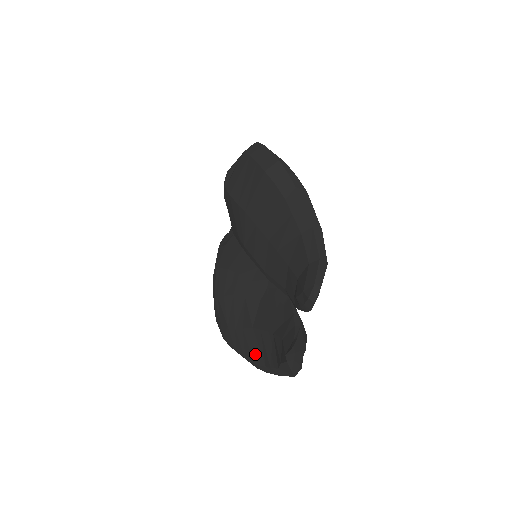
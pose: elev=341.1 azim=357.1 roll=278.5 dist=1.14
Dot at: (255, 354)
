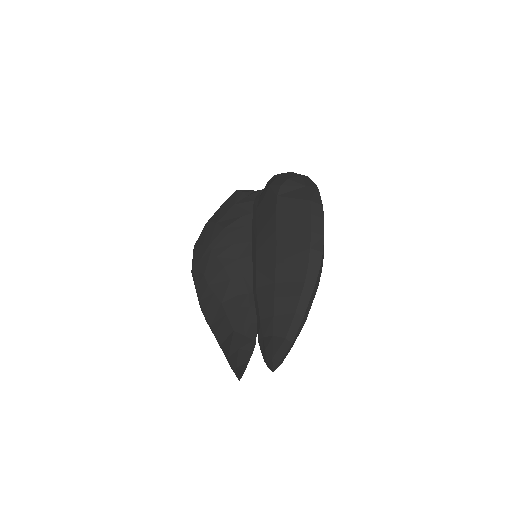
Dot at: (209, 312)
